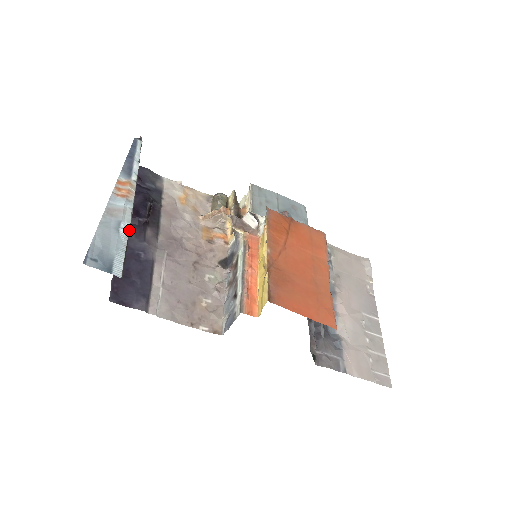
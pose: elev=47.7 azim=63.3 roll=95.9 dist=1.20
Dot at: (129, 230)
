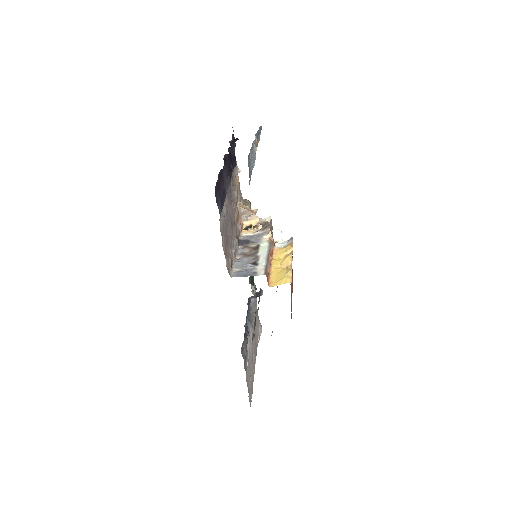
Dot at: occluded
